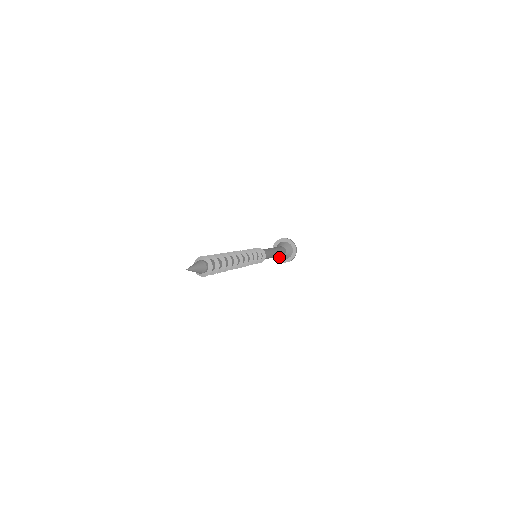
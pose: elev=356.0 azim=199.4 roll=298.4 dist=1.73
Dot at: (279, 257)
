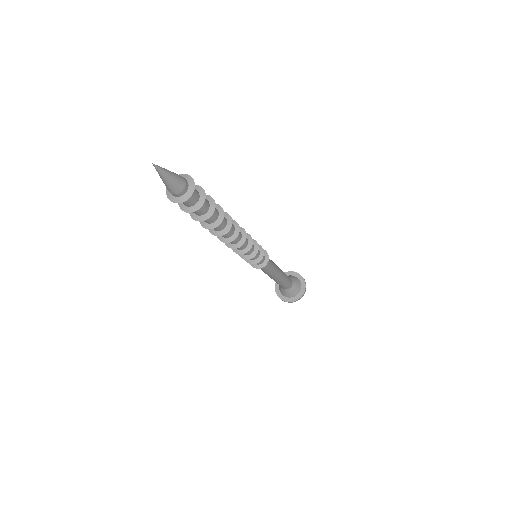
Dot at: (280, 291)
